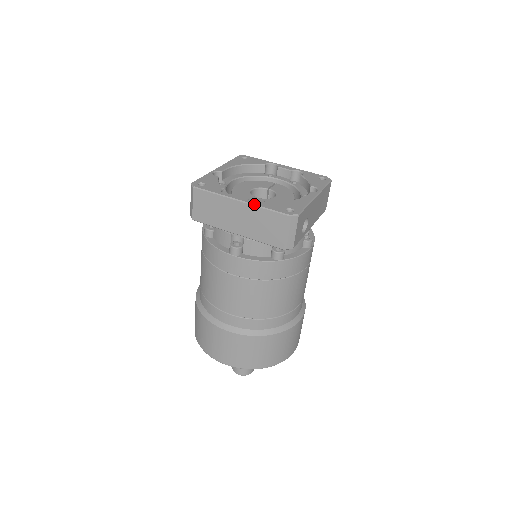
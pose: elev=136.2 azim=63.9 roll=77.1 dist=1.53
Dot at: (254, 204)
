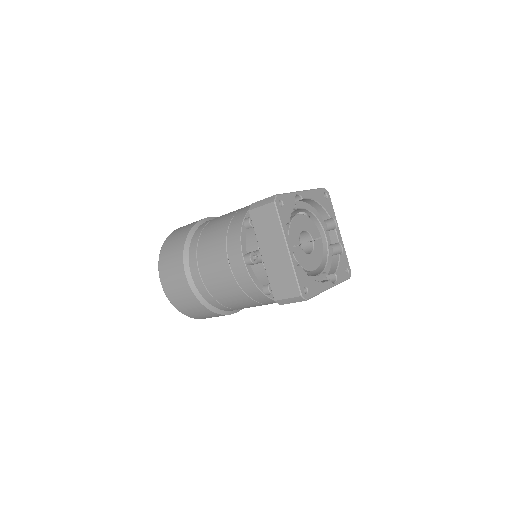
Dot at: (293, 262)
